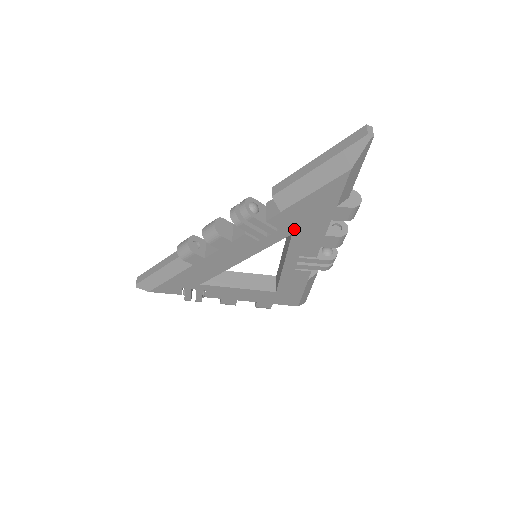
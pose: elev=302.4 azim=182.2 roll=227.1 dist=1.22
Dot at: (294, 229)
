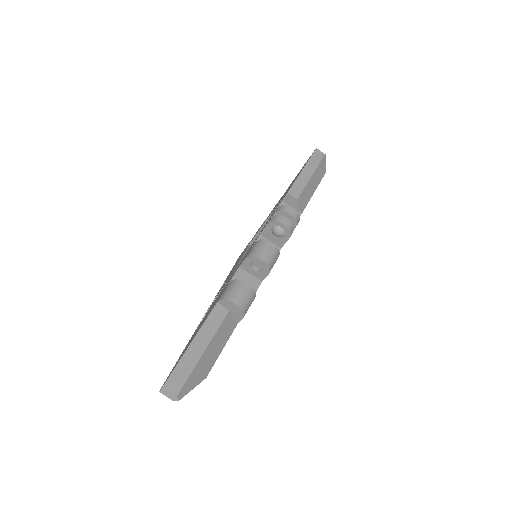
Dot at: occluded
